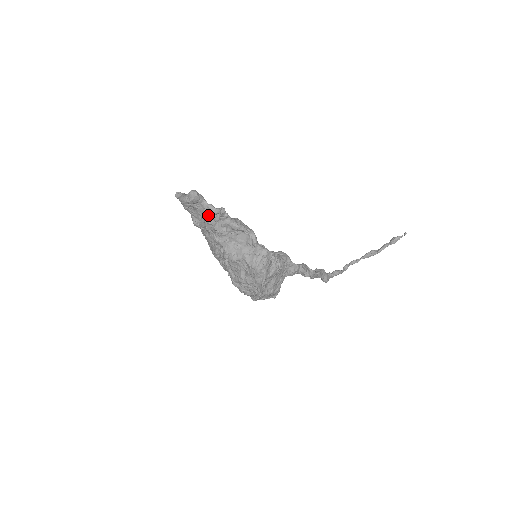
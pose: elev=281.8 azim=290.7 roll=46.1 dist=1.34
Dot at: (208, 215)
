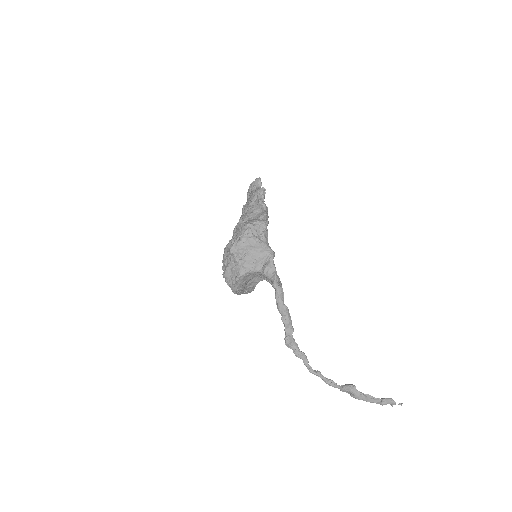
Dot at: (254, 193)
